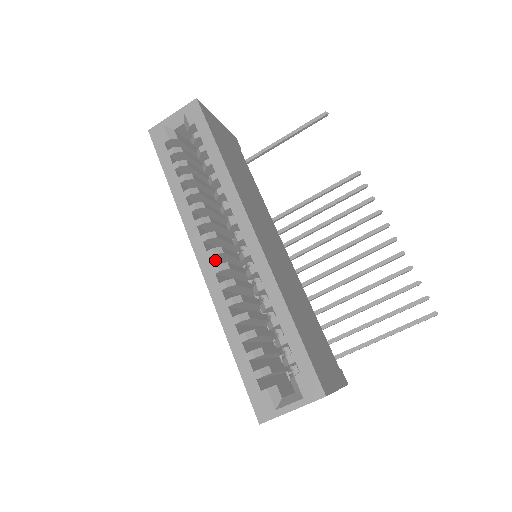
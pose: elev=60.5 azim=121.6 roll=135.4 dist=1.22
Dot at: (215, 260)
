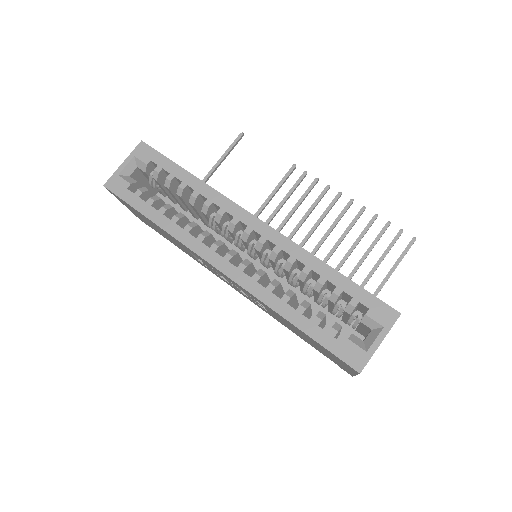
Dot at: occluded
